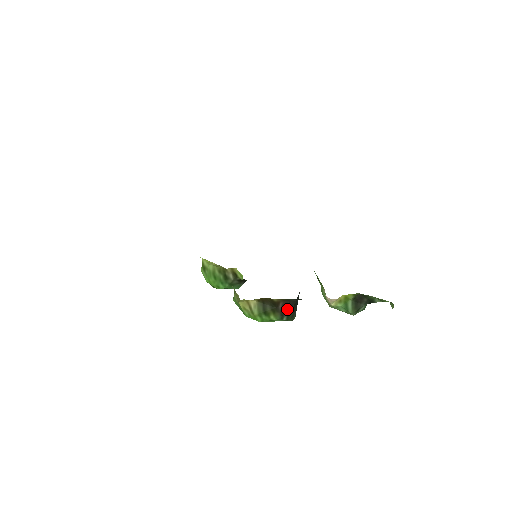
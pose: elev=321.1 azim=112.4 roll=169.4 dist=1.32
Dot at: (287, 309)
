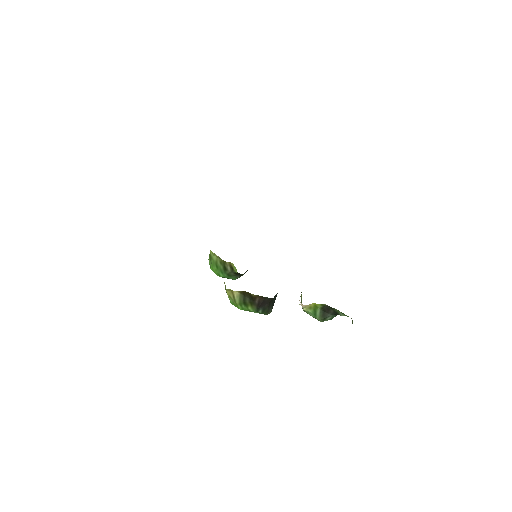
Dot at: (263, 304)
